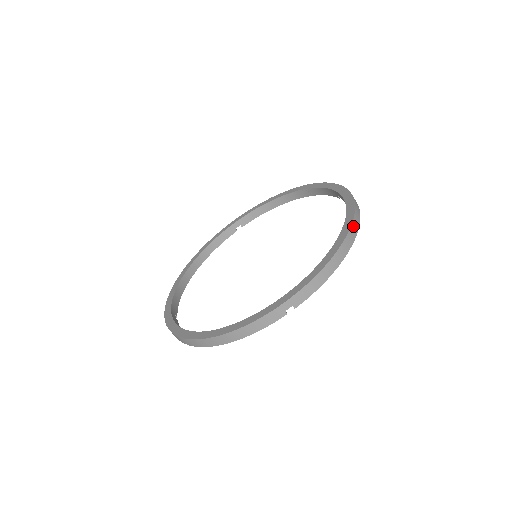
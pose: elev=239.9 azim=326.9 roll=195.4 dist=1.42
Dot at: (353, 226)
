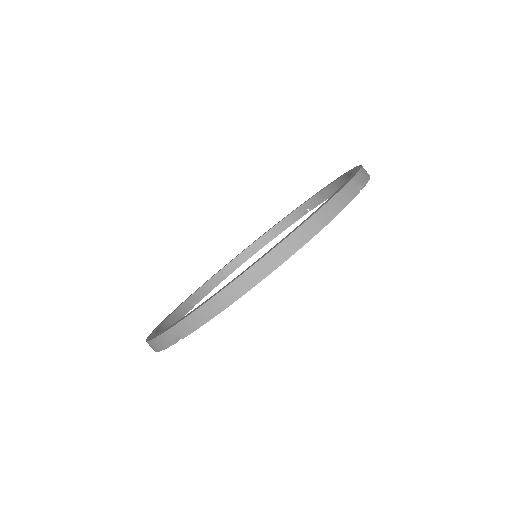
Dot at: occluded
